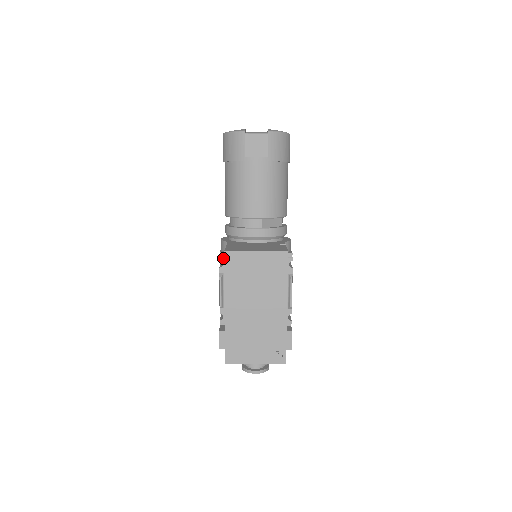
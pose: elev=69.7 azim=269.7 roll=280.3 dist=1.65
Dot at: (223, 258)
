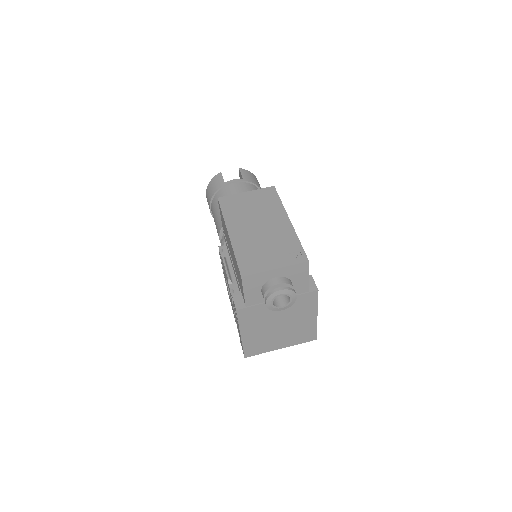
Dot at: (222, 246)
